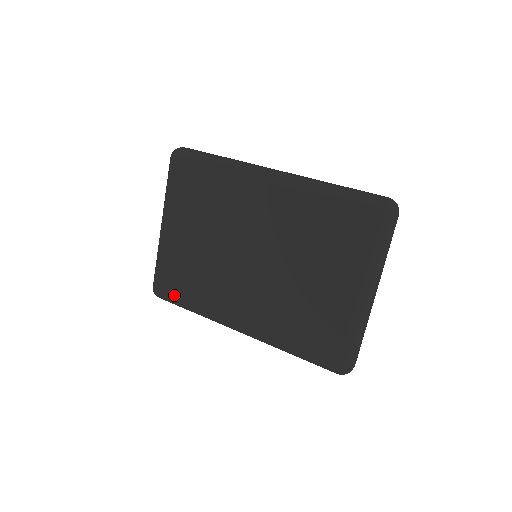
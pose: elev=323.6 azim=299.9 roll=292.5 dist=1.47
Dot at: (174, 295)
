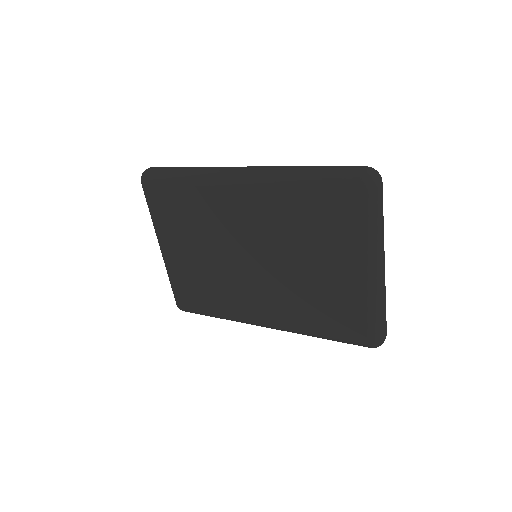
Dot at: (197, 308)
